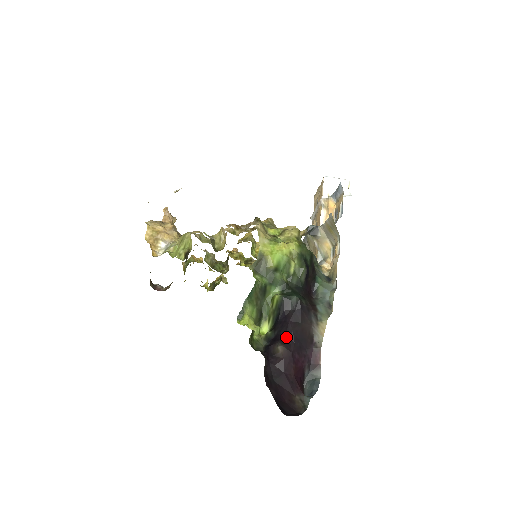
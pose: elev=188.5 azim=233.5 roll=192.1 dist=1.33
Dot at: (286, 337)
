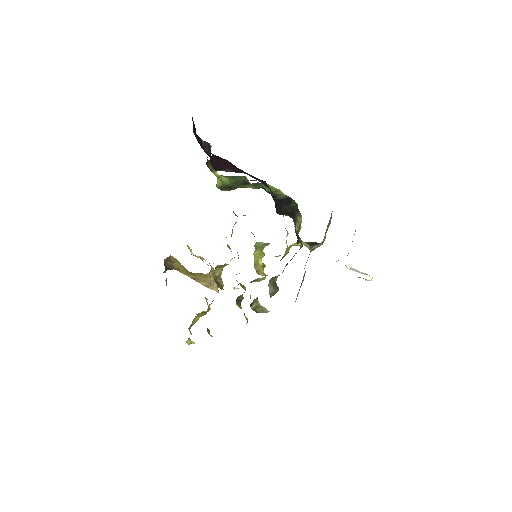
Dot at: occluded
